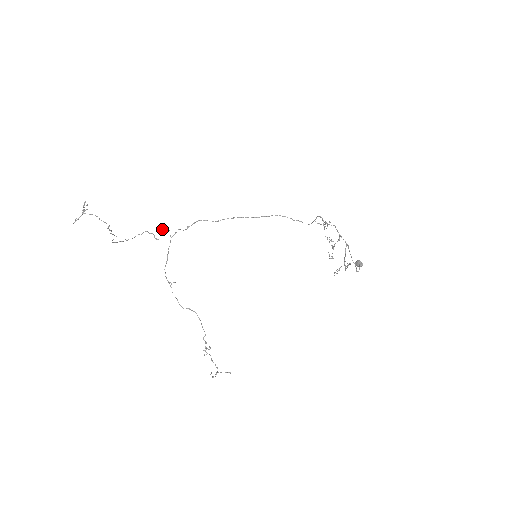
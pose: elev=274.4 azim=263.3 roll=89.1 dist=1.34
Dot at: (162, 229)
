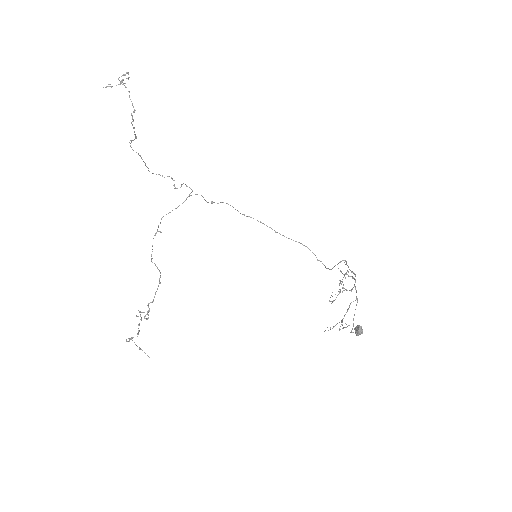
Dot at: (187, 186)
